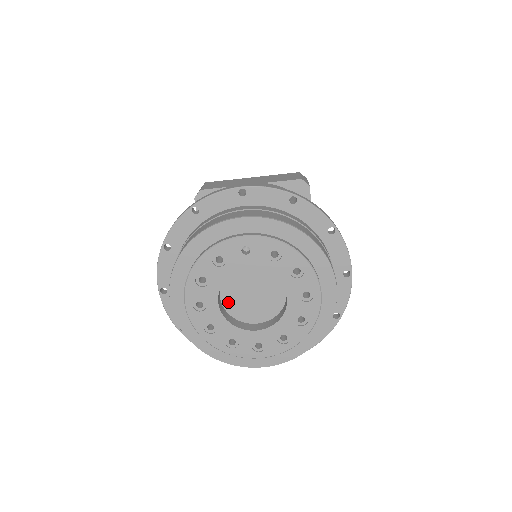
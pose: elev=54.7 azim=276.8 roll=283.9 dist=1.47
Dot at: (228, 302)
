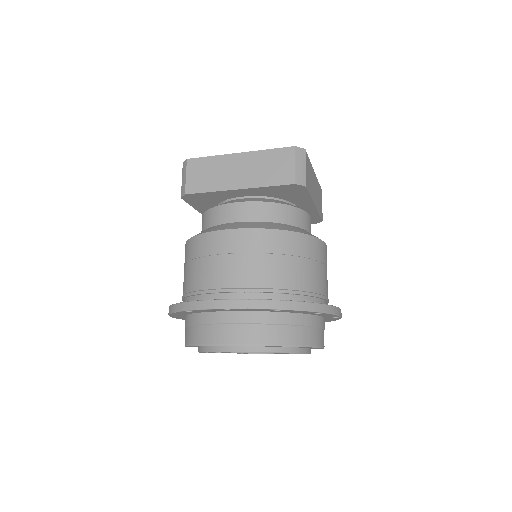
Dot at: occluded
